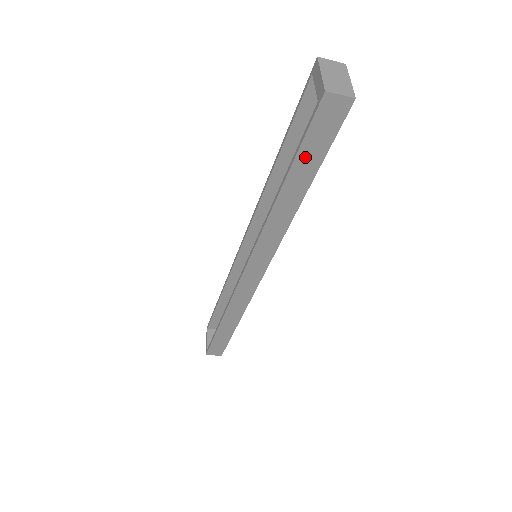
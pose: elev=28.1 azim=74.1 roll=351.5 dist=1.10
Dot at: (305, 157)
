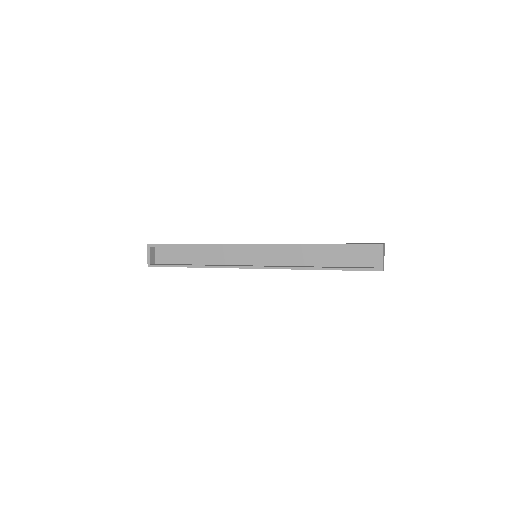
Dot at: (347, 270)
